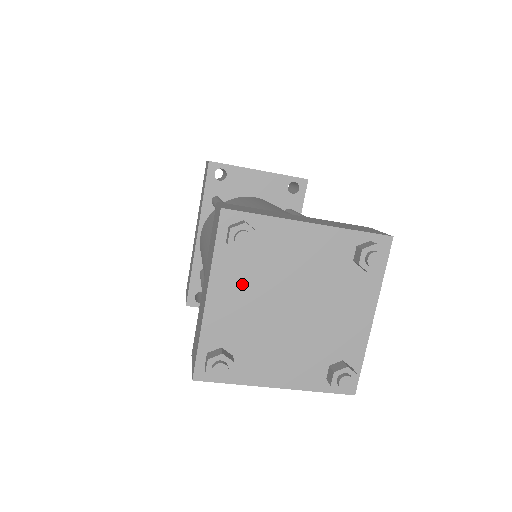
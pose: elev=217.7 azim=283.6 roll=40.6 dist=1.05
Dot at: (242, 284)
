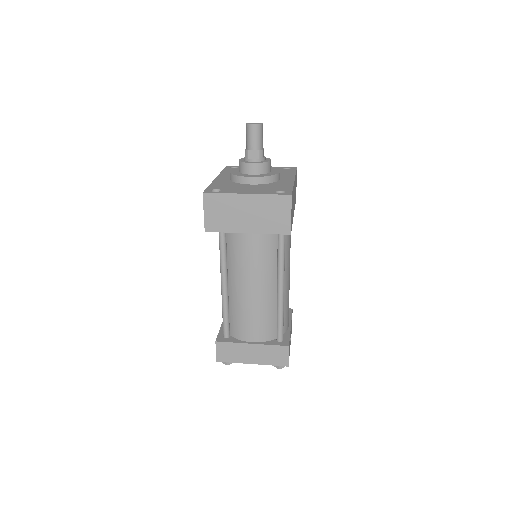
Dot at: occluded
